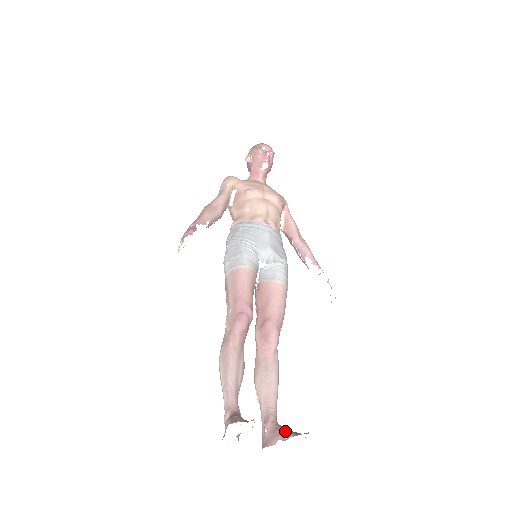
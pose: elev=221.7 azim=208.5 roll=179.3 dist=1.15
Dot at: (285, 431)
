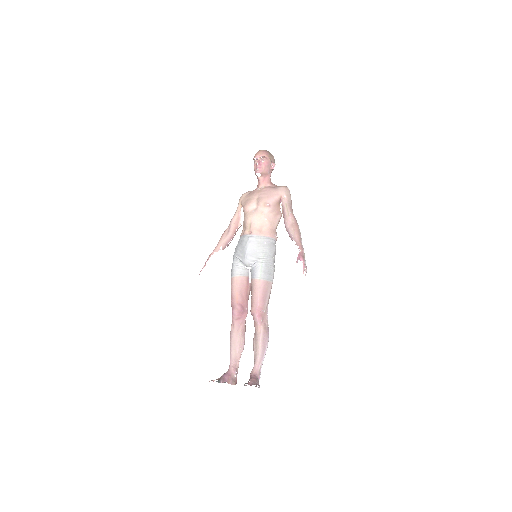
Dot at: (248, 381)
